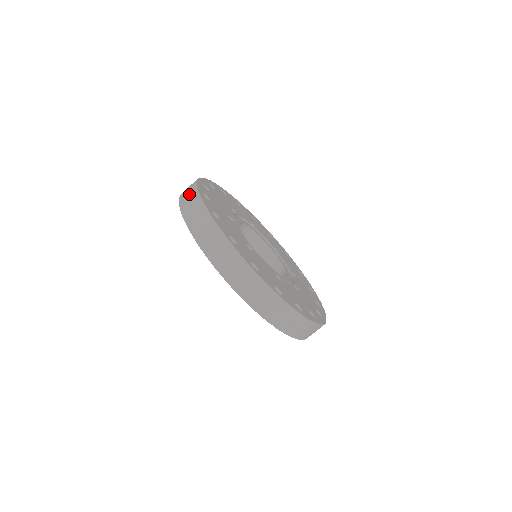
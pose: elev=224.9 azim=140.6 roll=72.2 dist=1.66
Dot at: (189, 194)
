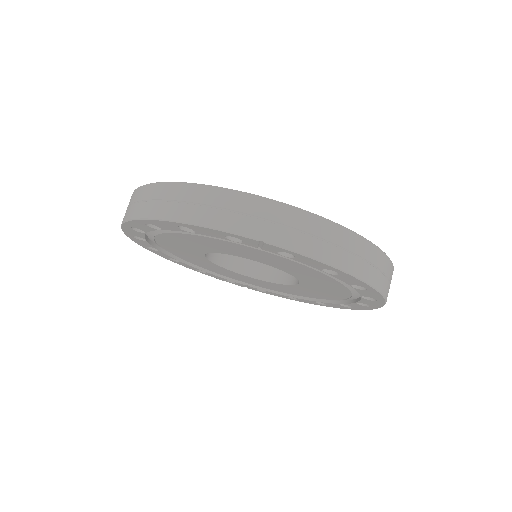
Dot at: occluded
